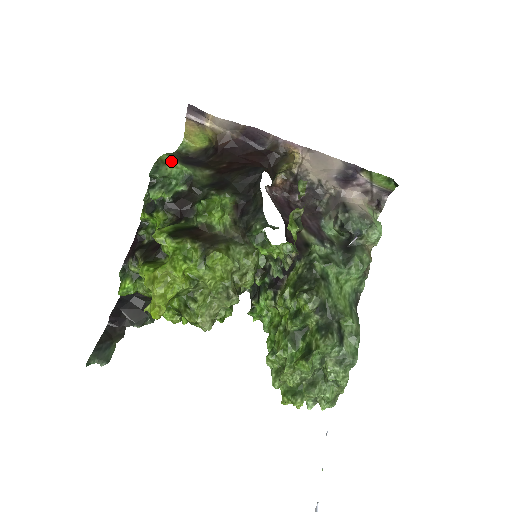
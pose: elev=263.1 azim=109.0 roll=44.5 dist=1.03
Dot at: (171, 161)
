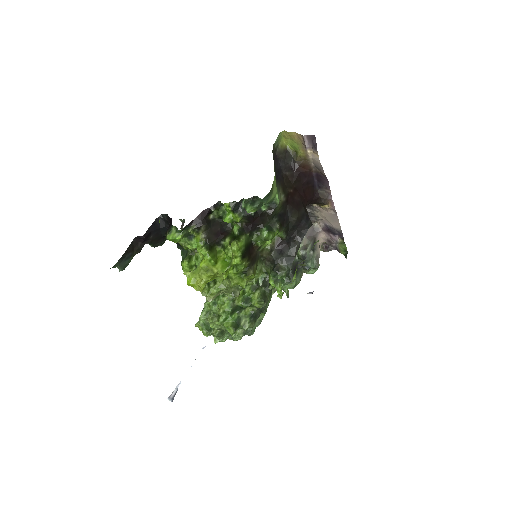
Dot at: (275, 187)
